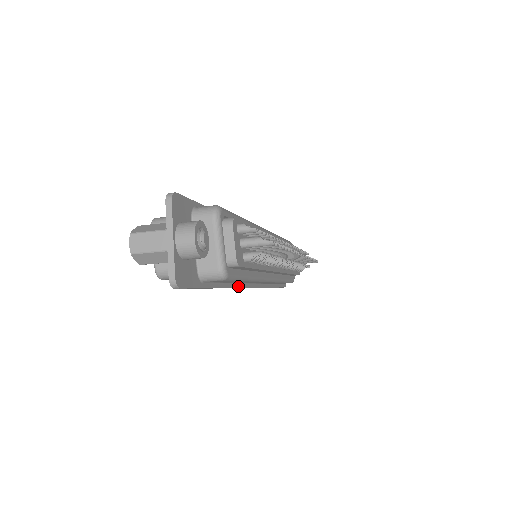
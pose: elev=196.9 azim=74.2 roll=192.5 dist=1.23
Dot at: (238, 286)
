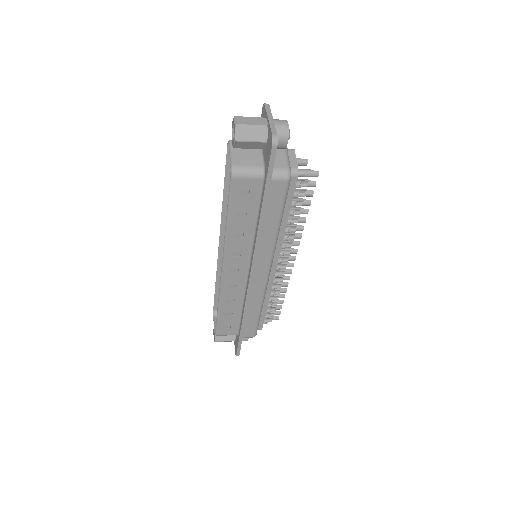
Dot at: (258, 248)
